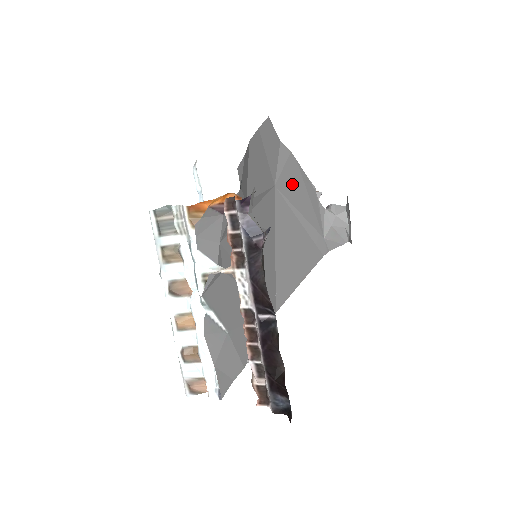
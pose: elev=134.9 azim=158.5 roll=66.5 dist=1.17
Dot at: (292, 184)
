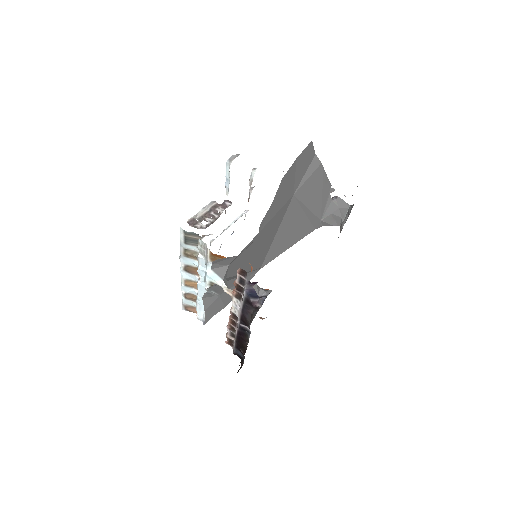
Dot at: (310, 189)
